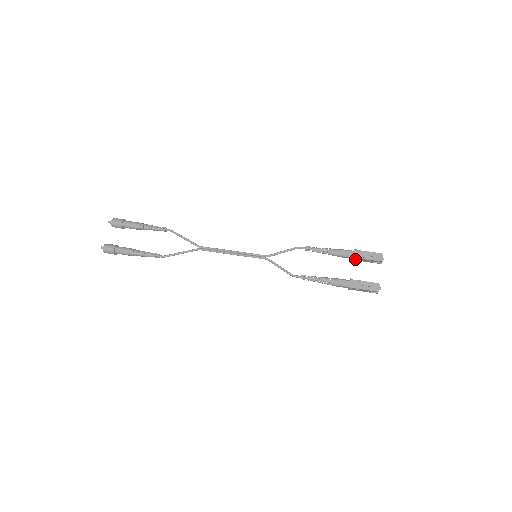
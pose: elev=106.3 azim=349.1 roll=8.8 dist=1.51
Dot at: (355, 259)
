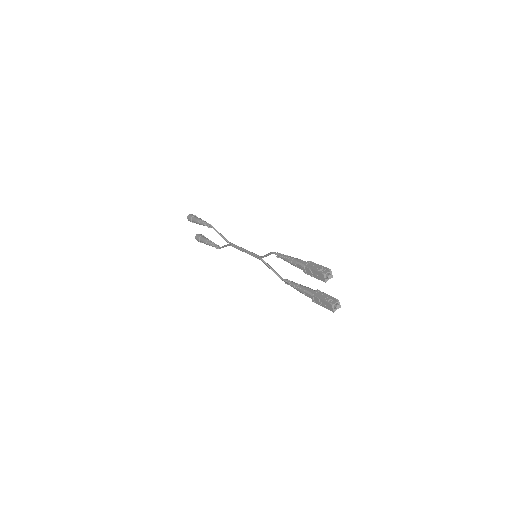
Dot at: occluded
